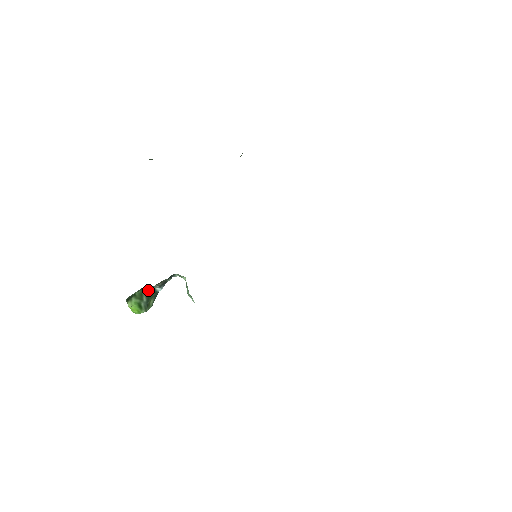
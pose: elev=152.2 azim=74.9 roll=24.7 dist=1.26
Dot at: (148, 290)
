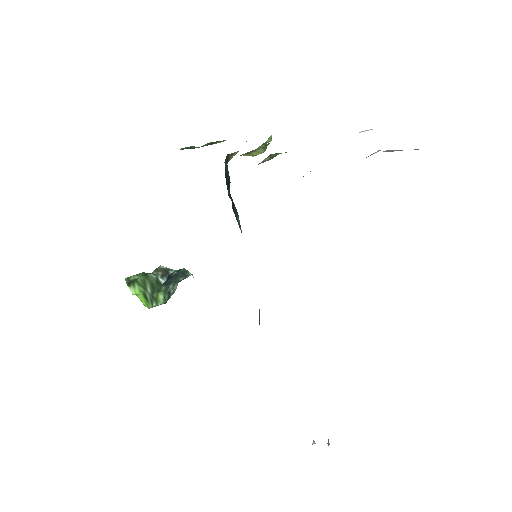
Dot at: (152, 279)
